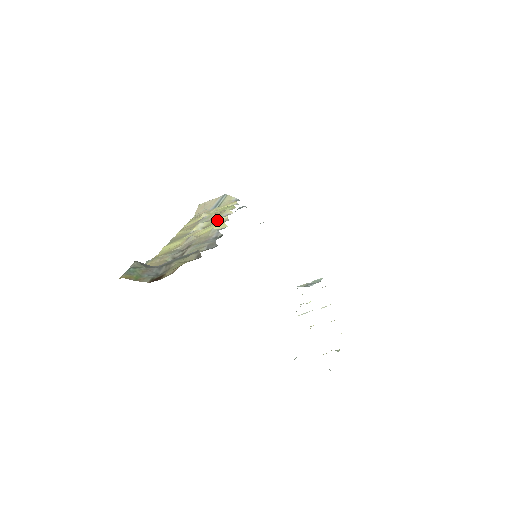
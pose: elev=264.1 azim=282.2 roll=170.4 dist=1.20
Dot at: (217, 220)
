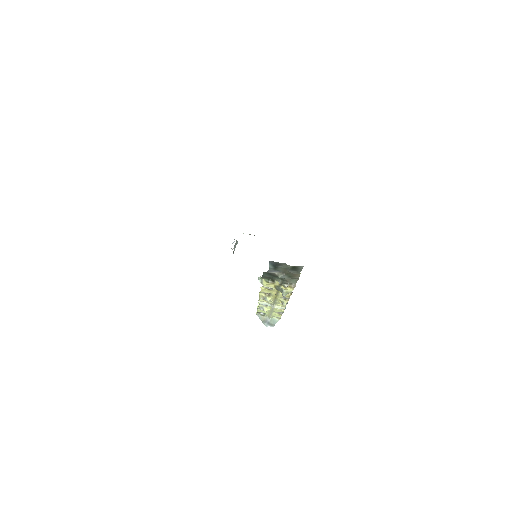
Dot at: occluded
